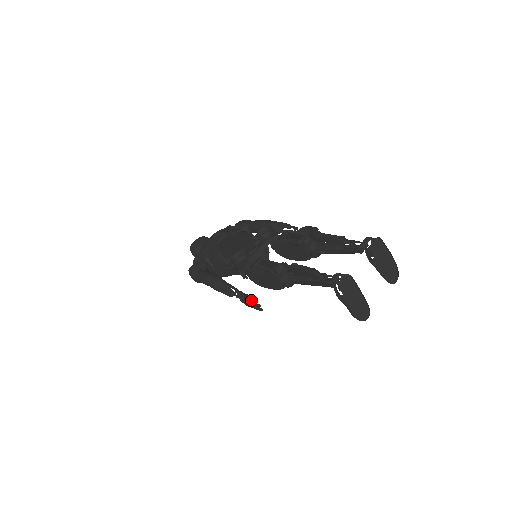
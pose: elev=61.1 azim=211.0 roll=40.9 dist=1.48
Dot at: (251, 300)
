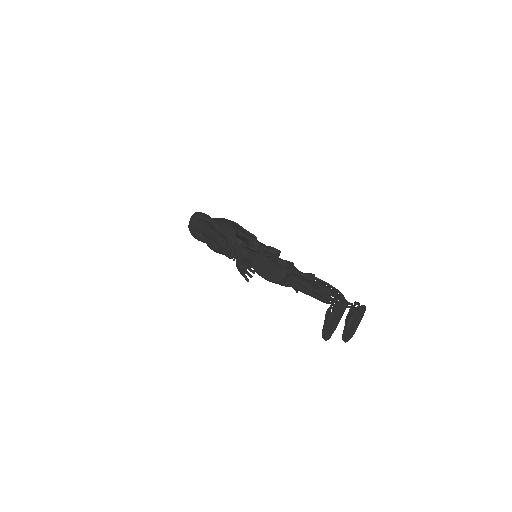
Dot at: occluded
